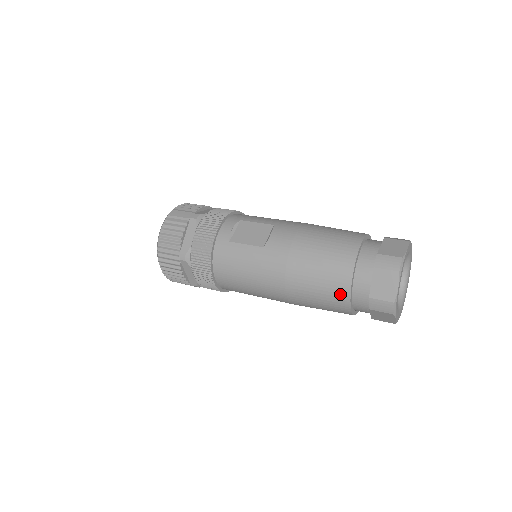
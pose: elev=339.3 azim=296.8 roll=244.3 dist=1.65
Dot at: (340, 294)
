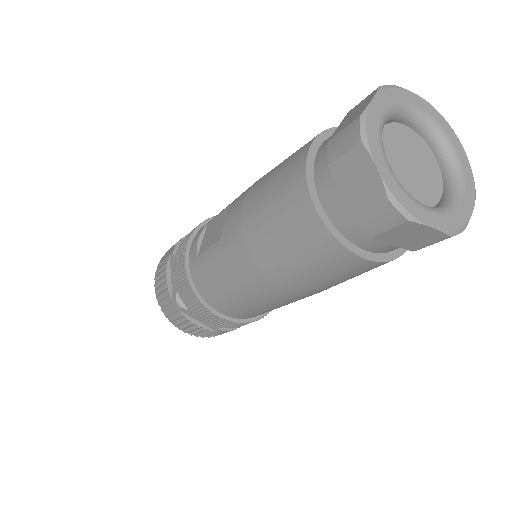
Dot at: (319, 241)
